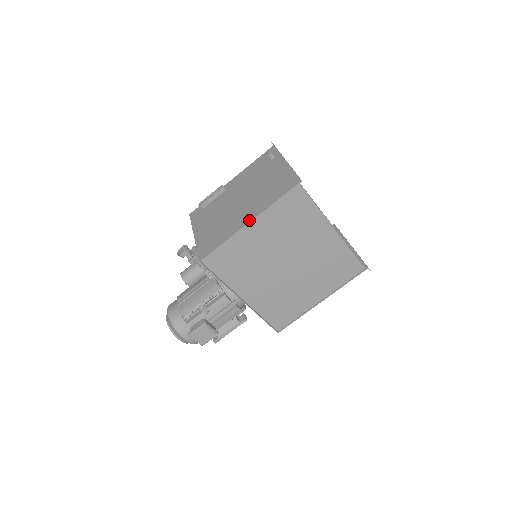
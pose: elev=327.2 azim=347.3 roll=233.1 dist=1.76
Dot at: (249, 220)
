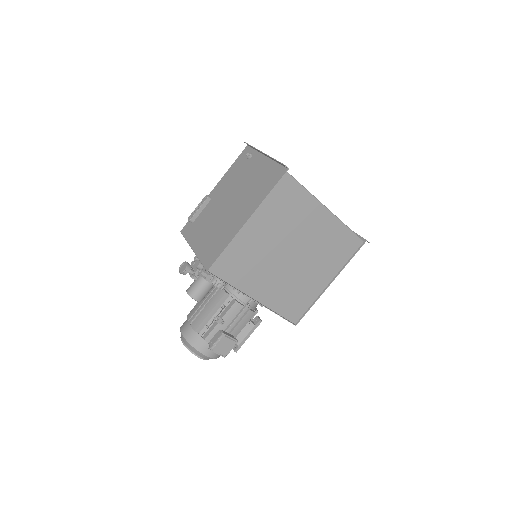
Dot at: (246, 219)
